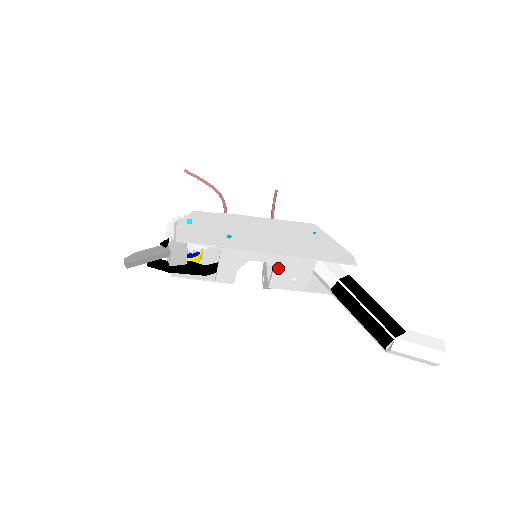
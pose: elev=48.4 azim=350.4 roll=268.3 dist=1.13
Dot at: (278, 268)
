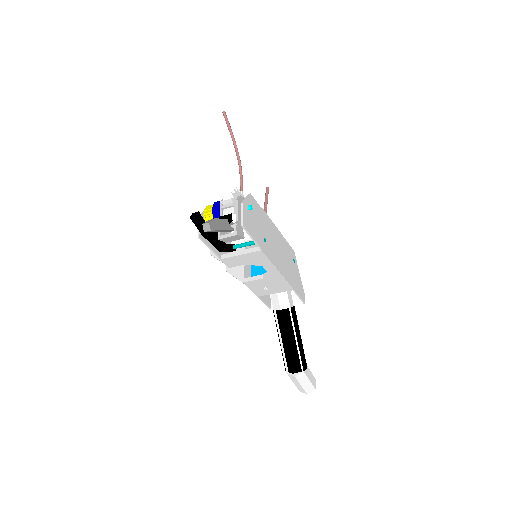
Dot at: (268, 279)
